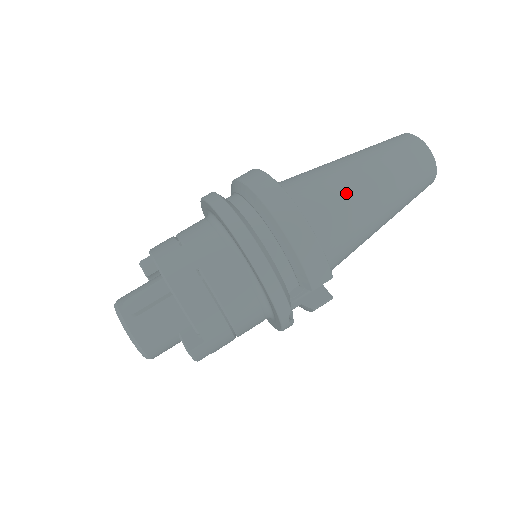
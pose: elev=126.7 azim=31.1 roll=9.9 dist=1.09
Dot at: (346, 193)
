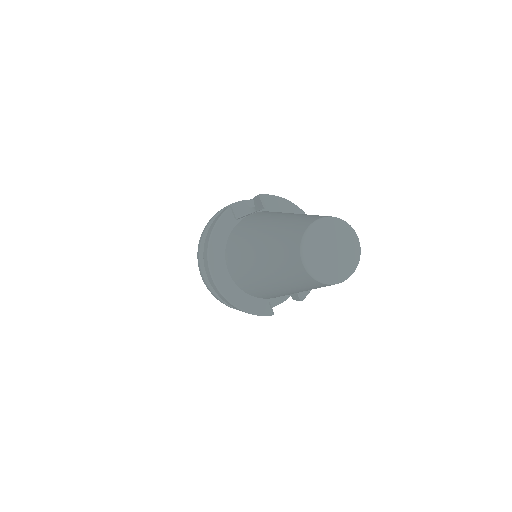
Dot at: (258, 284)
